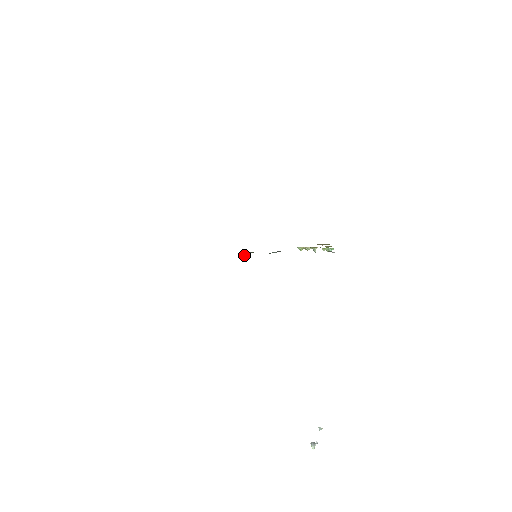
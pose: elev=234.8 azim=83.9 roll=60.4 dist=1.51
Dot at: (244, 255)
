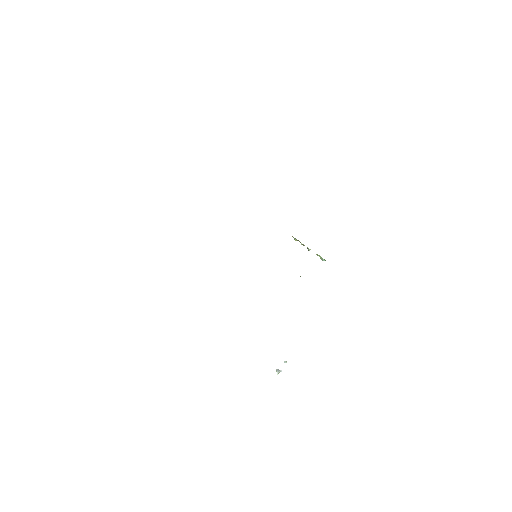
Dot at: occluded
